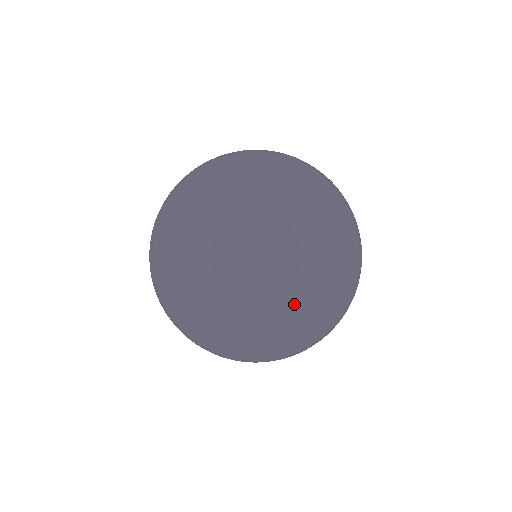
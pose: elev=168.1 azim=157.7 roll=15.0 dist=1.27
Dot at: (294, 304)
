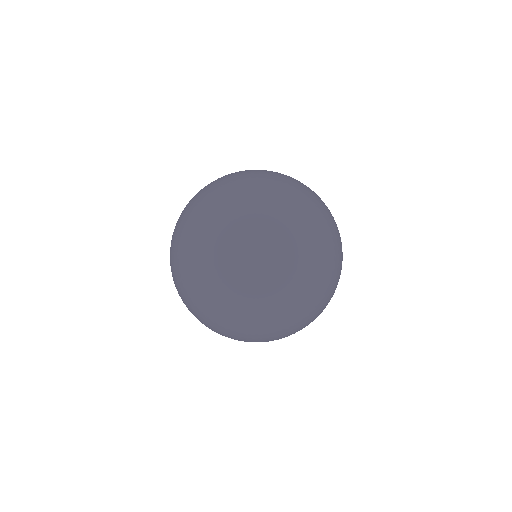
Dot at: (341, 256)
